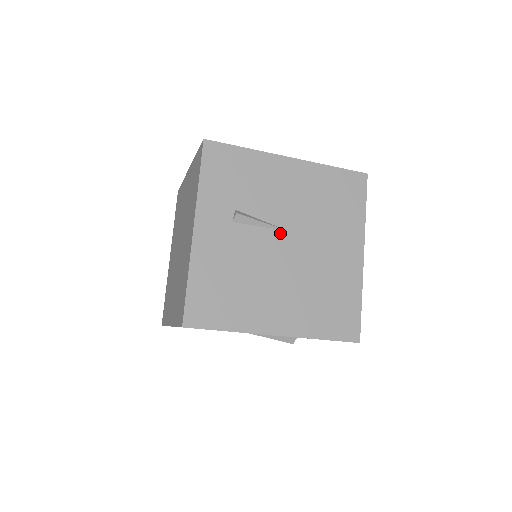
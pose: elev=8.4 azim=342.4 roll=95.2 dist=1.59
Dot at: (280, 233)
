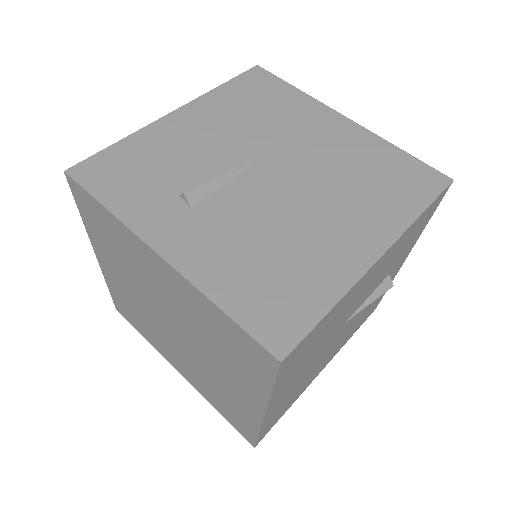
Dot at: (250, 171)
